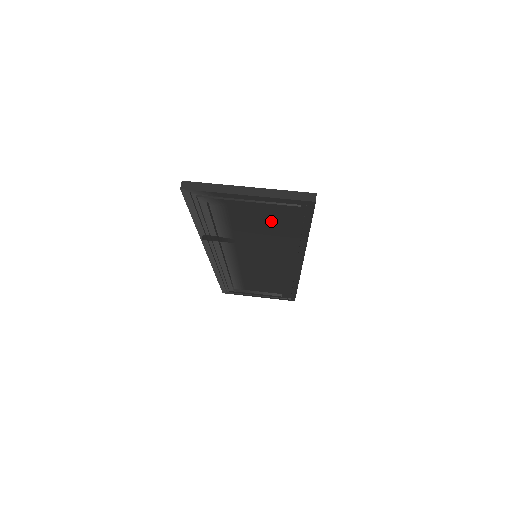
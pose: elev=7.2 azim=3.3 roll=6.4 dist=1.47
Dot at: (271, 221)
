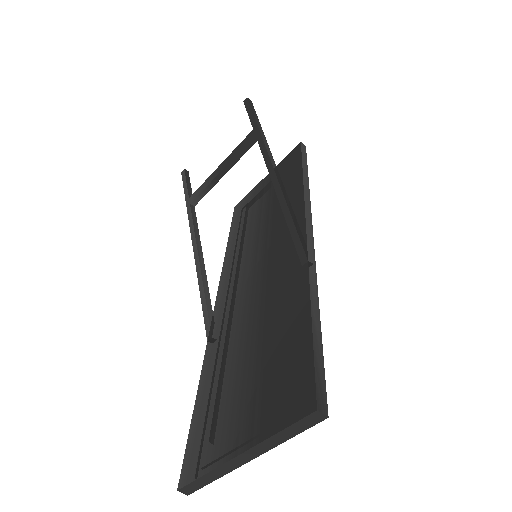
Dot at: occluded
